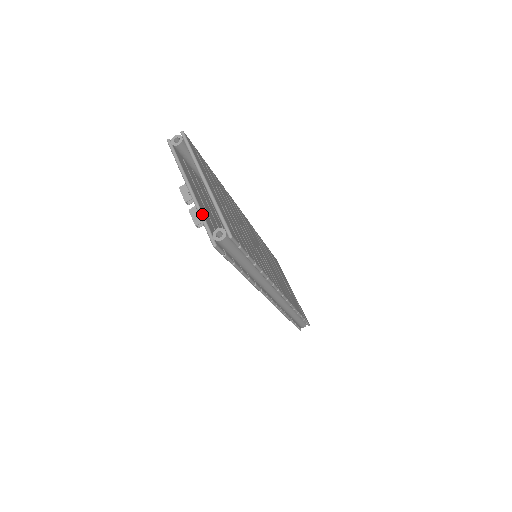
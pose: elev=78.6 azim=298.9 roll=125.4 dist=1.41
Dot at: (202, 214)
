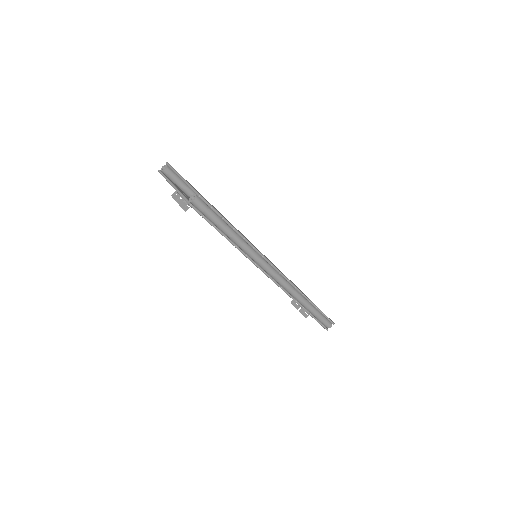
Dot at: (182, 194)
